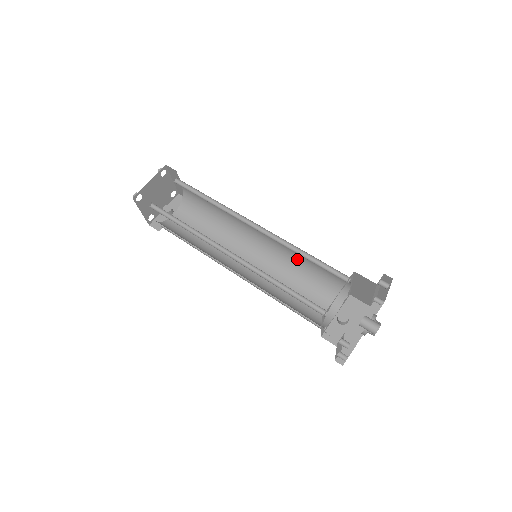
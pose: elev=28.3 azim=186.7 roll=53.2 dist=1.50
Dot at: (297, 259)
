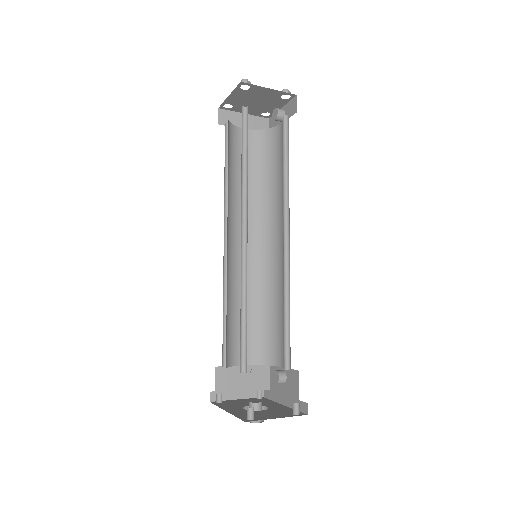
Dot at: occluded
